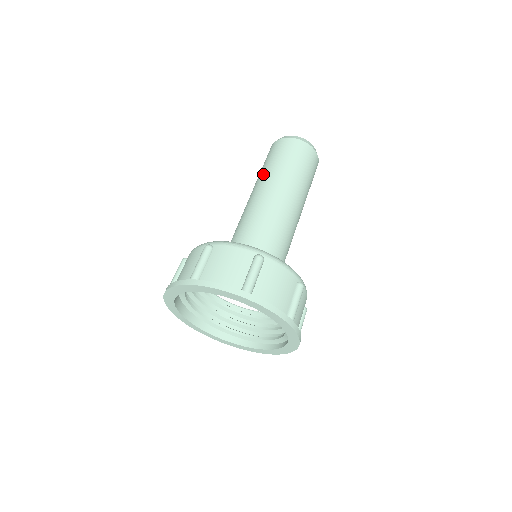
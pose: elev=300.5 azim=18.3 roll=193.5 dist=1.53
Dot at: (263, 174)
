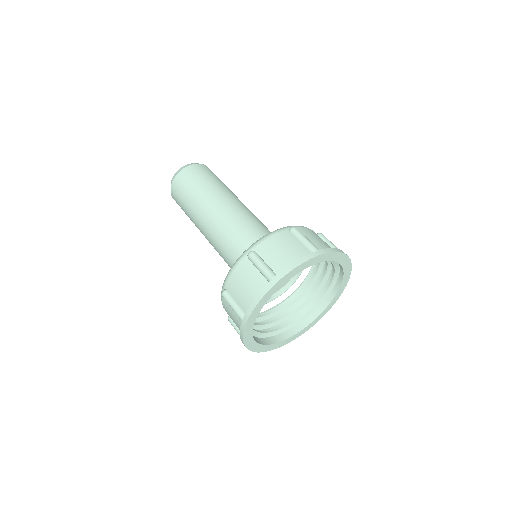
Dot at: (192, 218)
